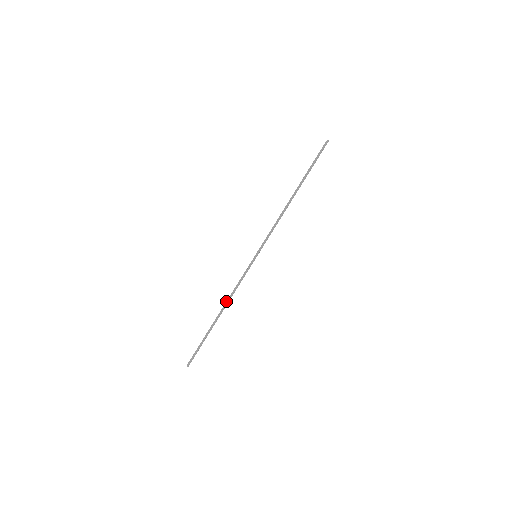
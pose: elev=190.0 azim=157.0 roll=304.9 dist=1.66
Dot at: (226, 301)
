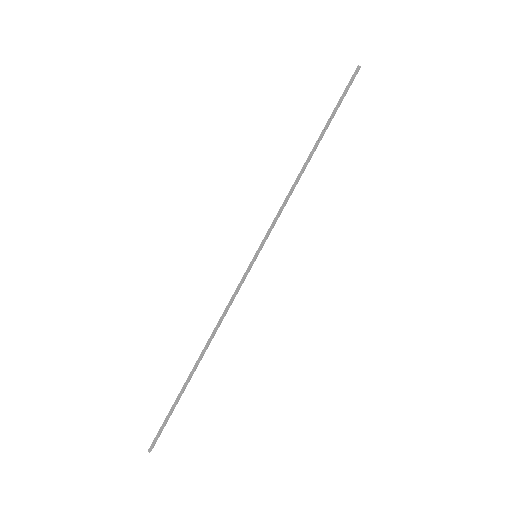
Dot at: occluded
